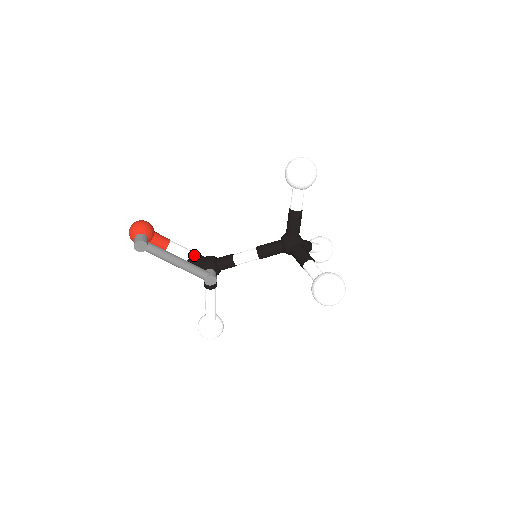
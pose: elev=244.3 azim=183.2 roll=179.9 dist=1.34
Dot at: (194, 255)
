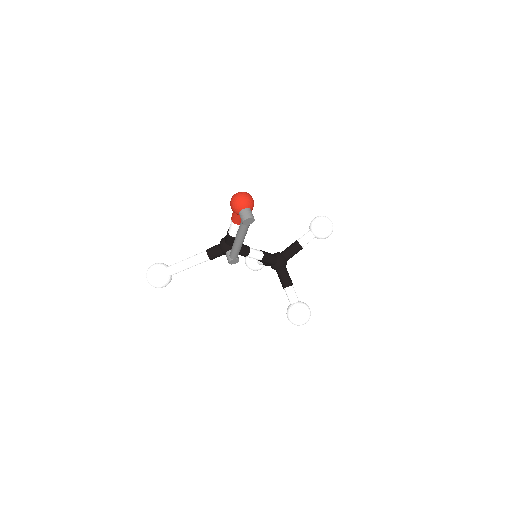
Dot at: occluded
